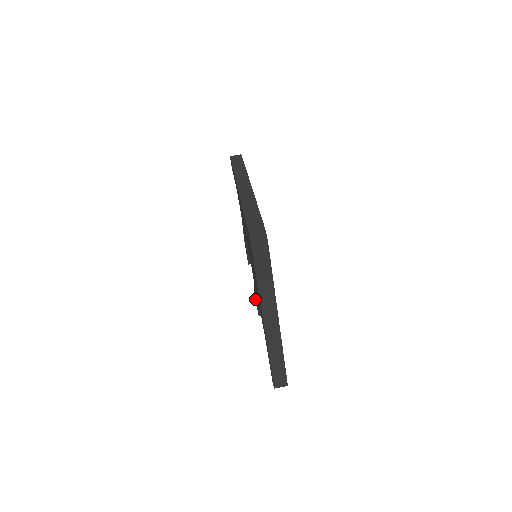
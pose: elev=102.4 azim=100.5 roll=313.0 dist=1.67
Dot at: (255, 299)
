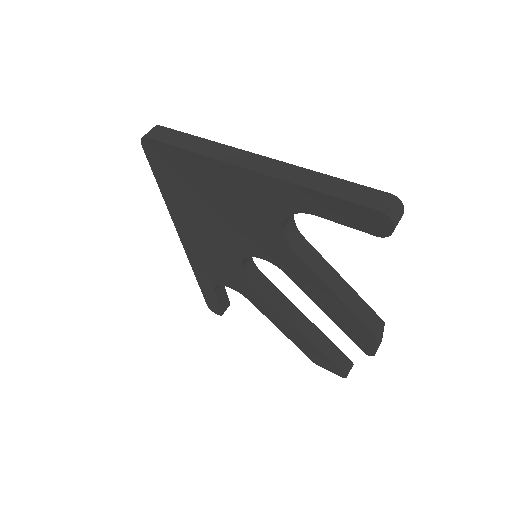
Dot at: (360, 344)
